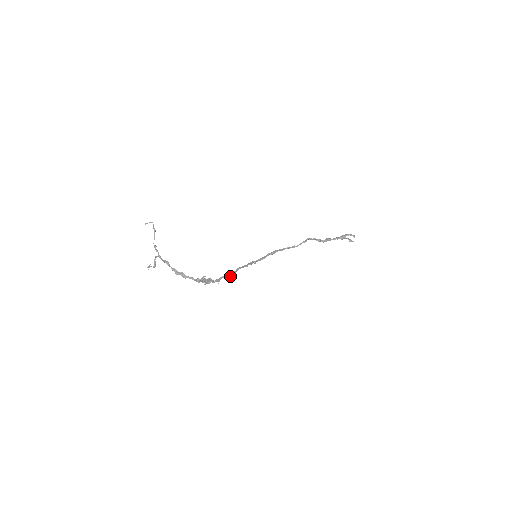
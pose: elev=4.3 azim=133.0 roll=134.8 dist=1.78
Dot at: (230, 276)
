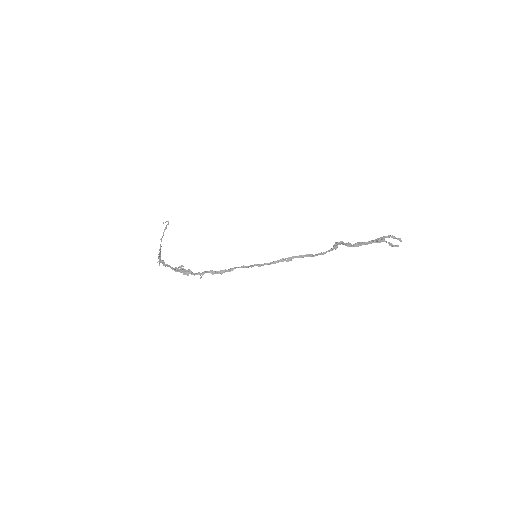
Dot at: (219, 273)
